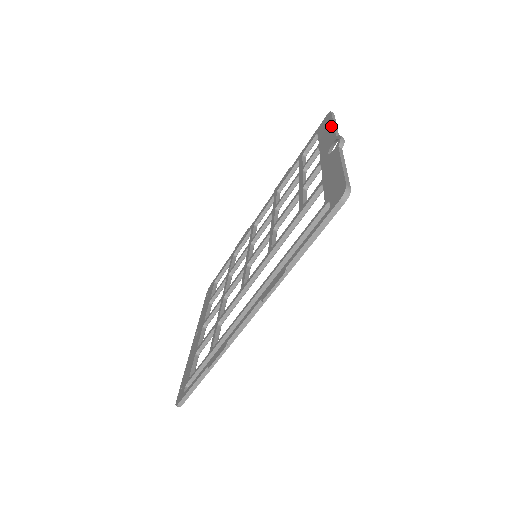
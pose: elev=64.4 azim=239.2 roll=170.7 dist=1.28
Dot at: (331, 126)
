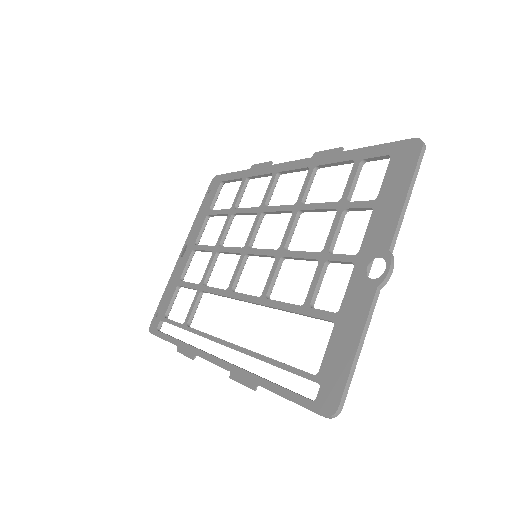
Dot at: (401, 199)
